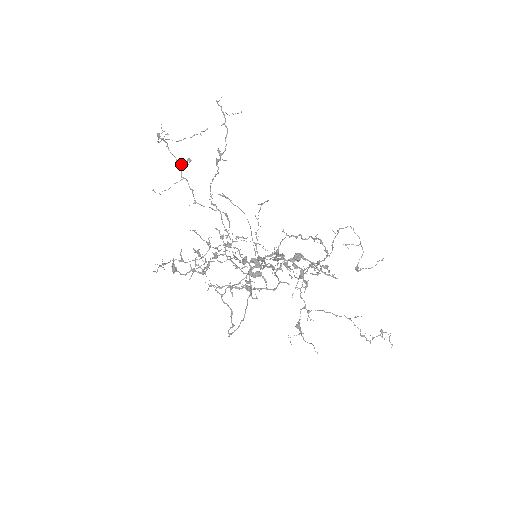
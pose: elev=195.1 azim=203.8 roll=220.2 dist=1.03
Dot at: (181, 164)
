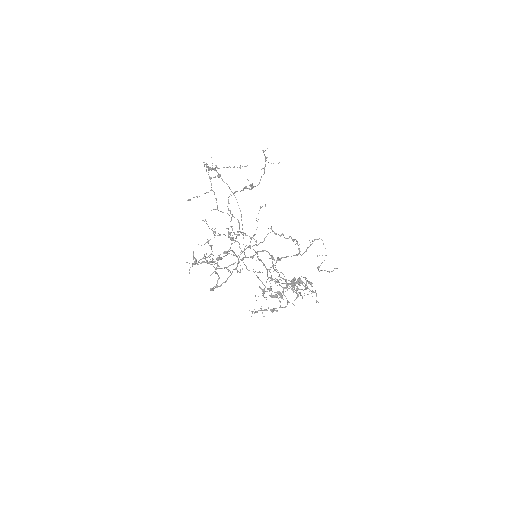
Dot at: (211, 177)
